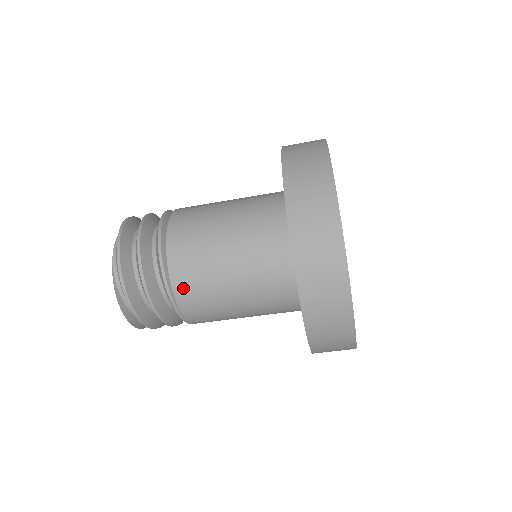
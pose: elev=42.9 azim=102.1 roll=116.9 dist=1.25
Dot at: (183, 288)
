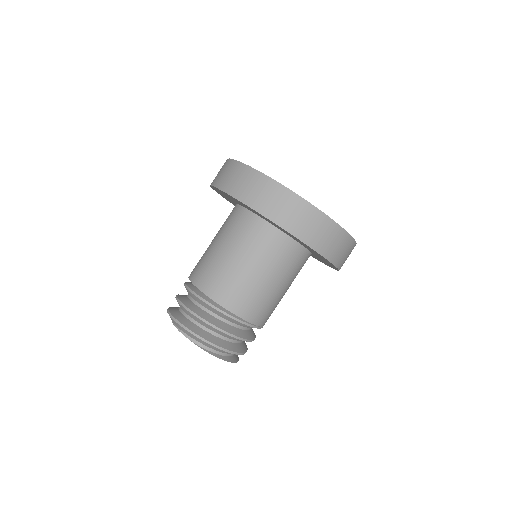
Dot at: (243, 310)
